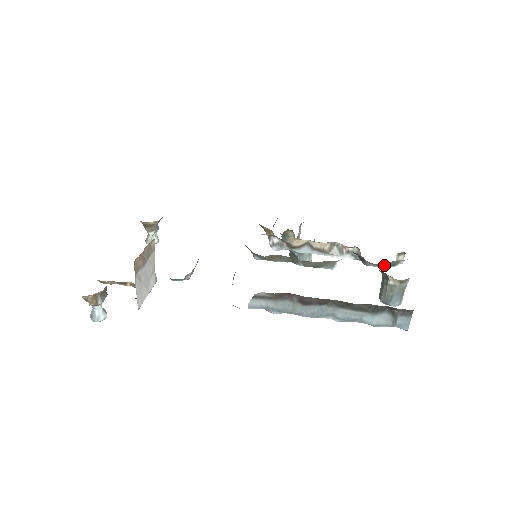
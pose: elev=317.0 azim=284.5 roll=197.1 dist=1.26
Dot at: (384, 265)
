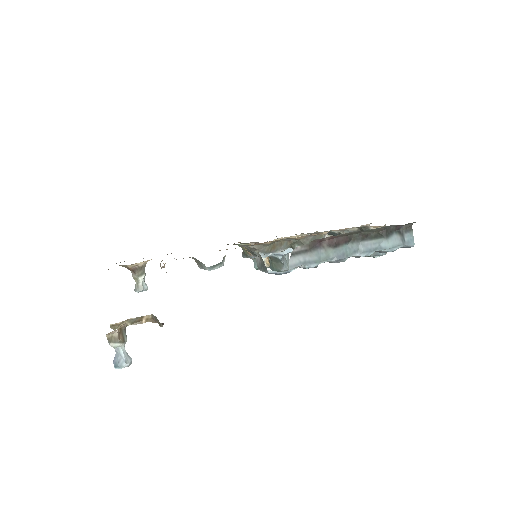
Dot at: occluded
